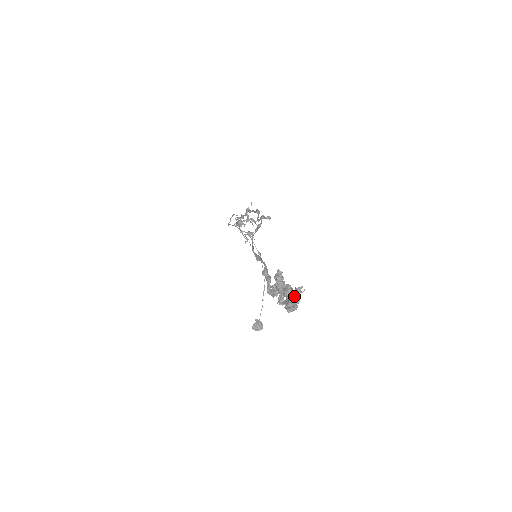
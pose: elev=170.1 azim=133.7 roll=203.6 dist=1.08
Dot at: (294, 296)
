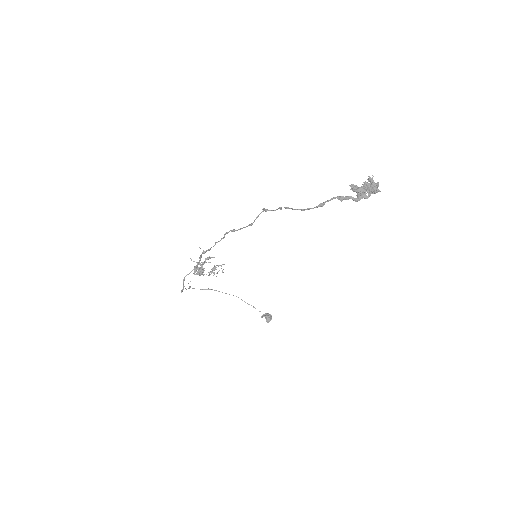
Dot at: (373, 182)
